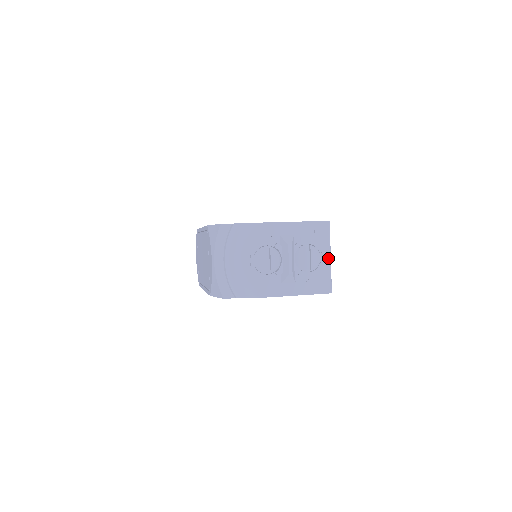
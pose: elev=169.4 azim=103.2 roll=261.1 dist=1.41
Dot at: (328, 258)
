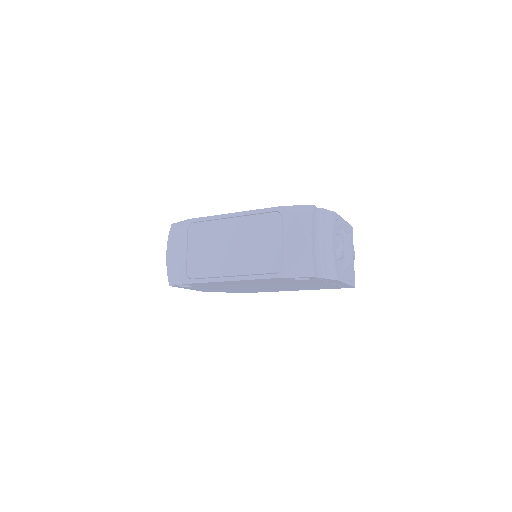
Dot at: occluded
